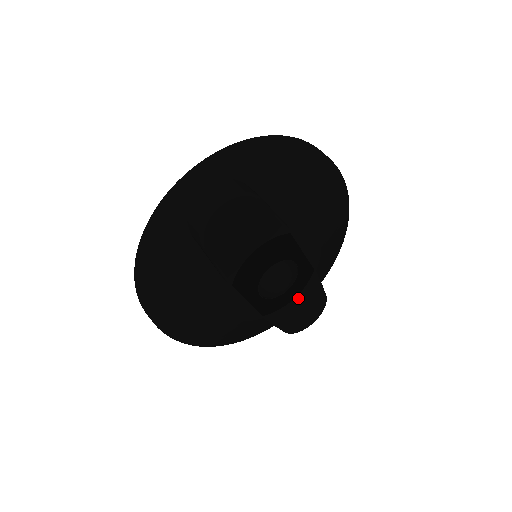
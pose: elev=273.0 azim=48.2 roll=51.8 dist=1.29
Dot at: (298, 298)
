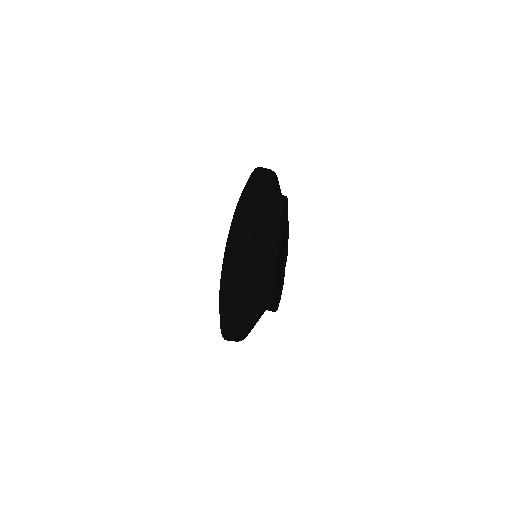
Dot at: (281, 279)
